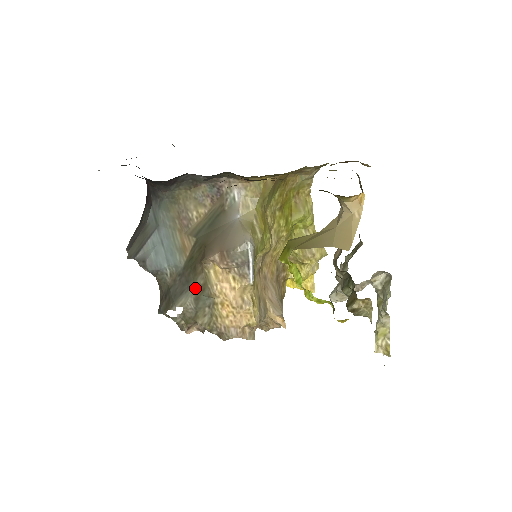
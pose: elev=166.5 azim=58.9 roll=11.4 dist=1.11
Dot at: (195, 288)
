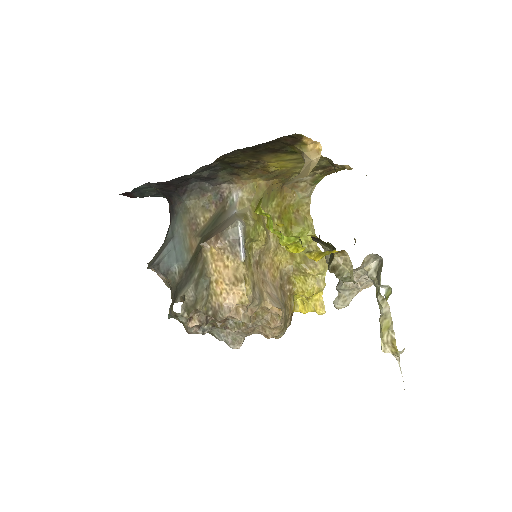
Dot at: (196, 275)
